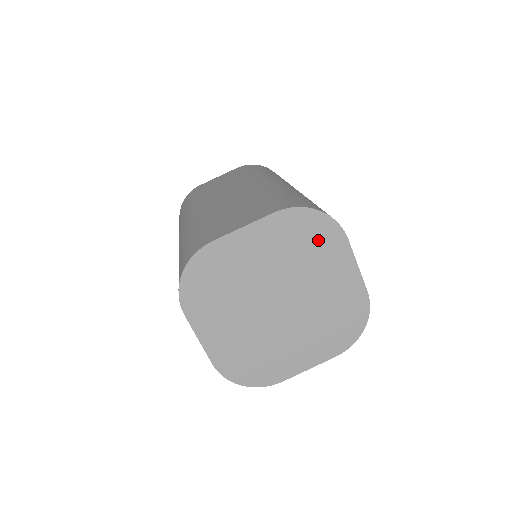
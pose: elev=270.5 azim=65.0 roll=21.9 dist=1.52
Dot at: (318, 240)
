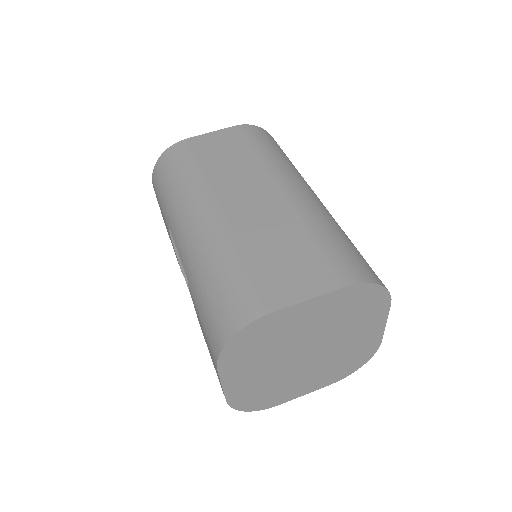
Dot at: (367, 307)
